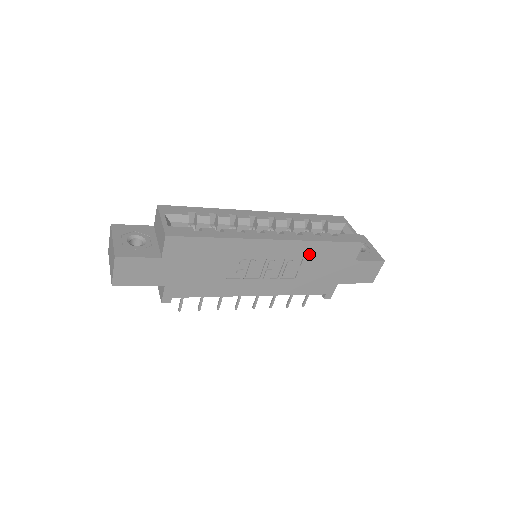
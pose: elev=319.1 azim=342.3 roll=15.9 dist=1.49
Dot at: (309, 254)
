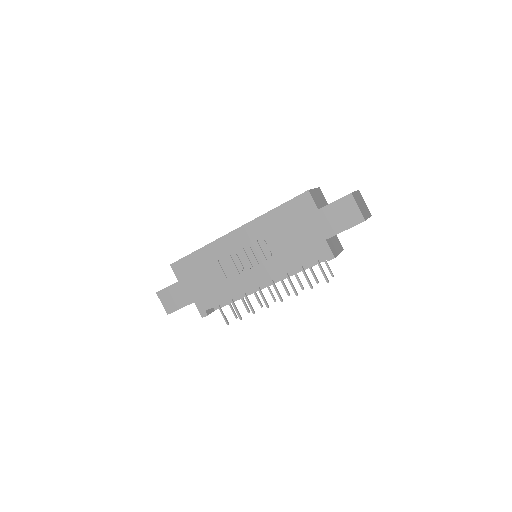
Dot at: (270, 227)
